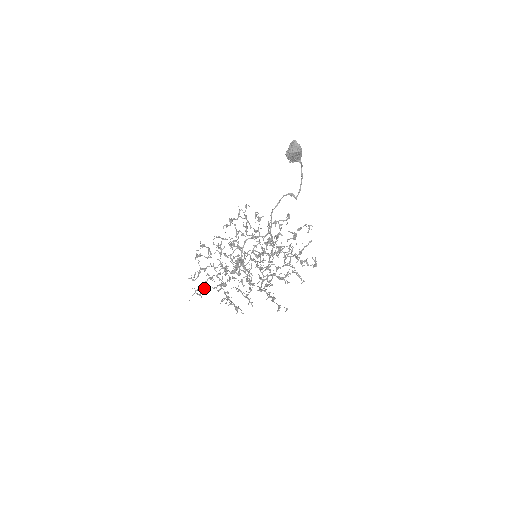
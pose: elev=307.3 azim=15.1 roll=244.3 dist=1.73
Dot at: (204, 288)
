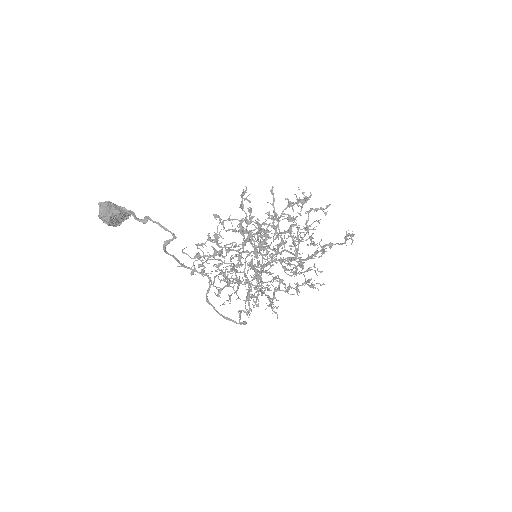
Dot at: occluded
